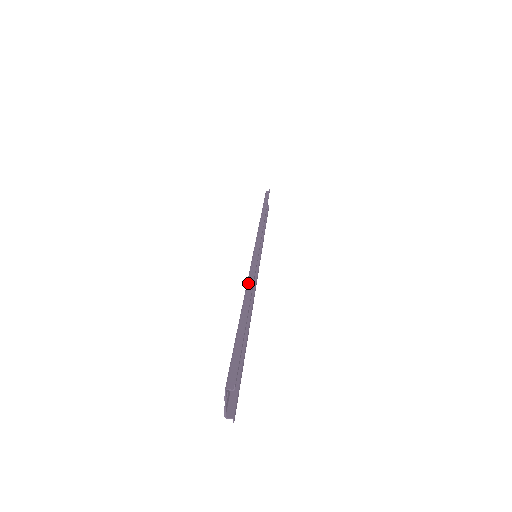
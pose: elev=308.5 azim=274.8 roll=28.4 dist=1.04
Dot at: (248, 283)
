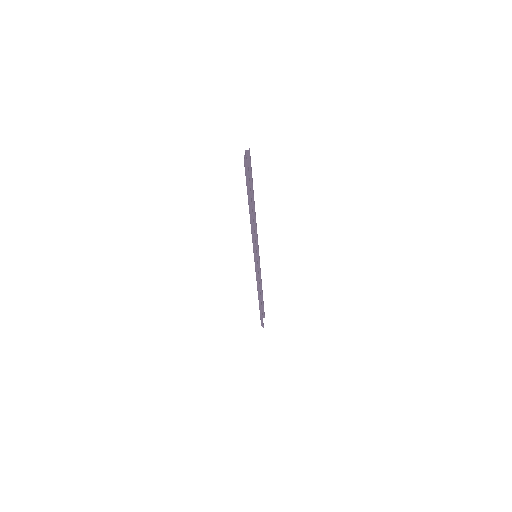
Dot at: (253, 217)
